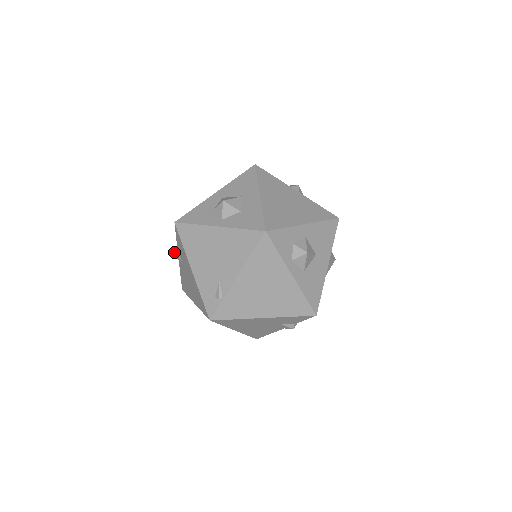
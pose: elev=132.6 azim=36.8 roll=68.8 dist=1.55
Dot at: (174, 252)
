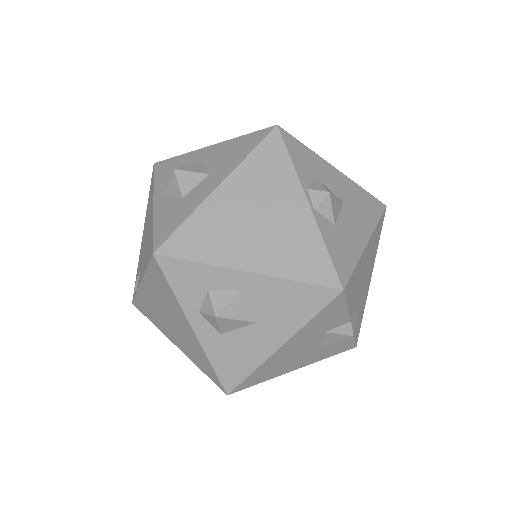
Dot at: occluded
